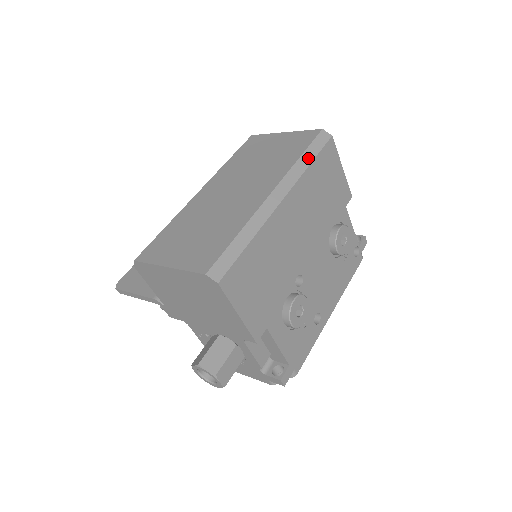
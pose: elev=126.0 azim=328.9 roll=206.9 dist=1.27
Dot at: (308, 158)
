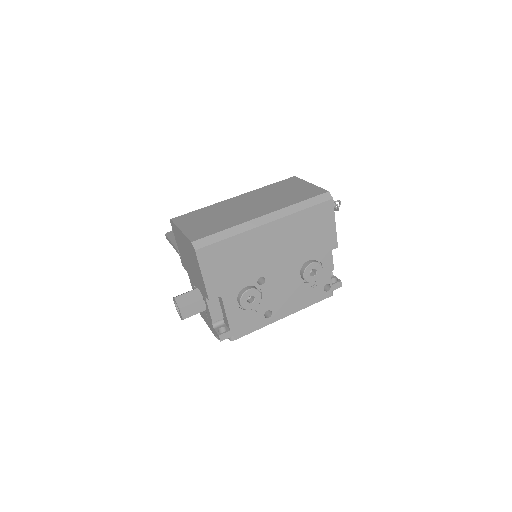
Dot at: (304, 205)
